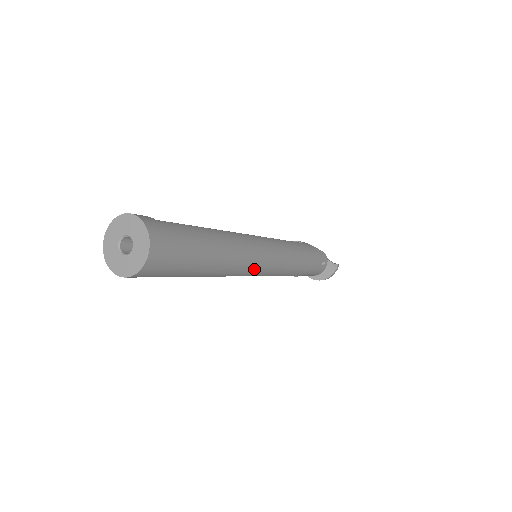
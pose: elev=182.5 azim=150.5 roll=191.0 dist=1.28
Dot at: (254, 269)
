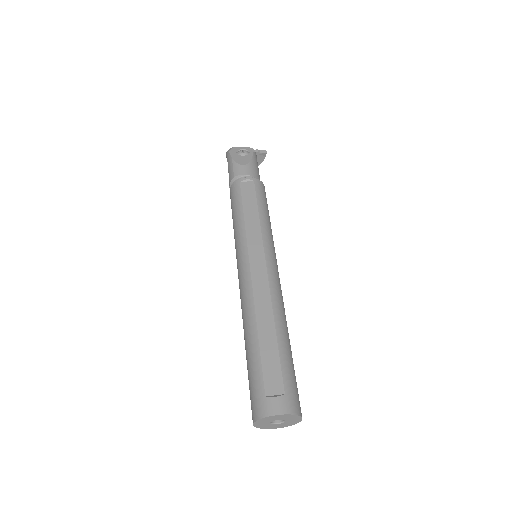
Dot at: occluded
